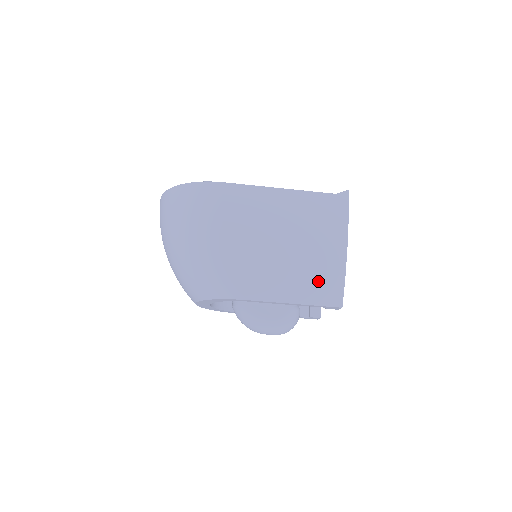
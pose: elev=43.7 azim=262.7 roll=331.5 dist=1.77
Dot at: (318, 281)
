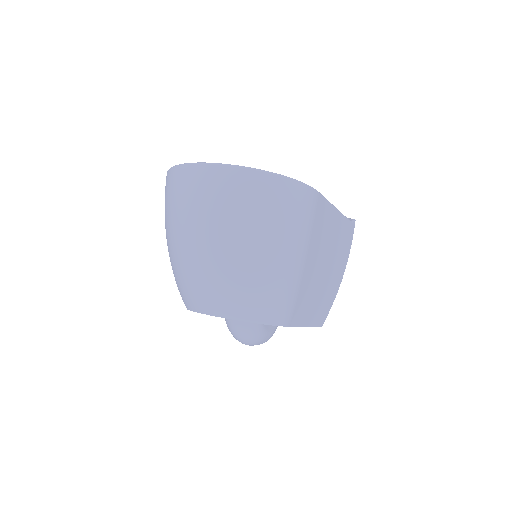
Dot at: (325, 305)
